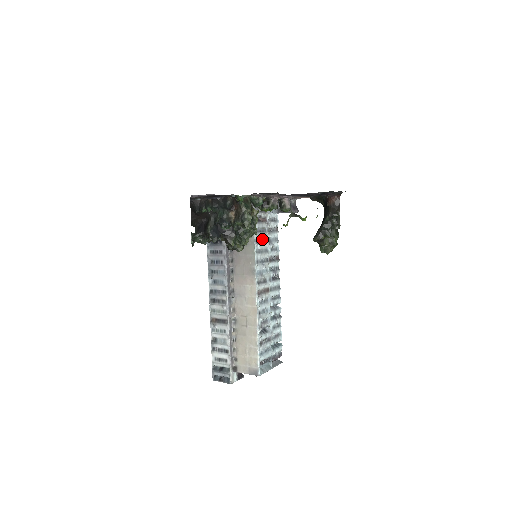
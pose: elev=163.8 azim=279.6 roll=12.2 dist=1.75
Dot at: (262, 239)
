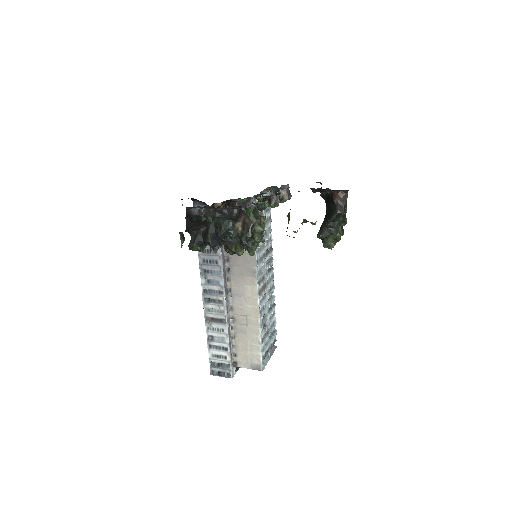
Dot at: occluded
